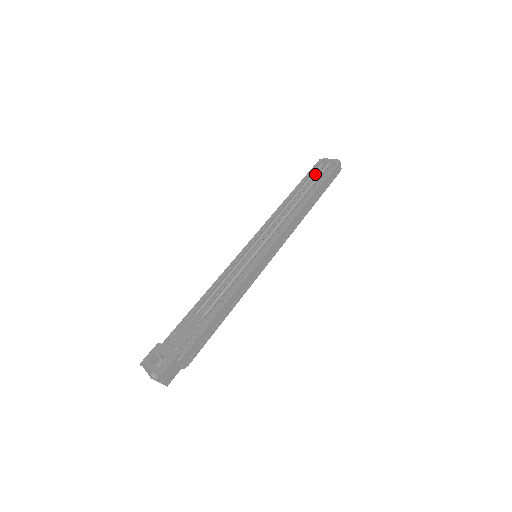
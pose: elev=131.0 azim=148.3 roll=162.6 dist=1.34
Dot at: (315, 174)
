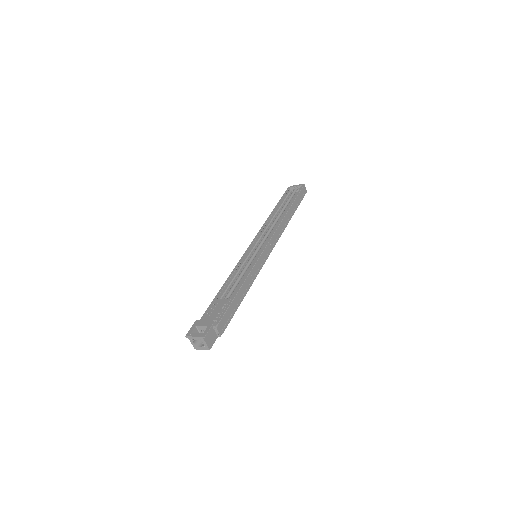
Dot at: (287, 198)
